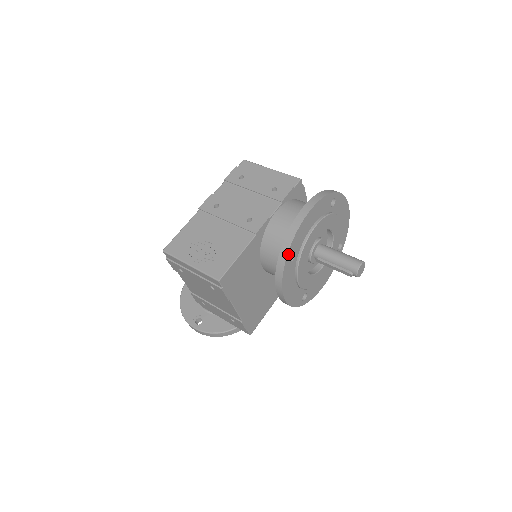
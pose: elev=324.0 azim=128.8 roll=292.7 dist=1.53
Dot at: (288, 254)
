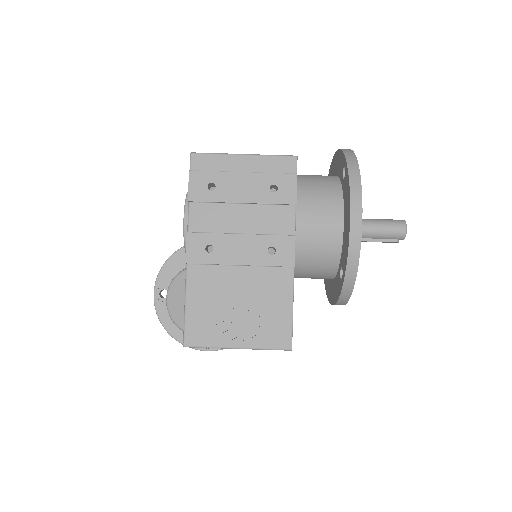
Dot at: (355, 278)
